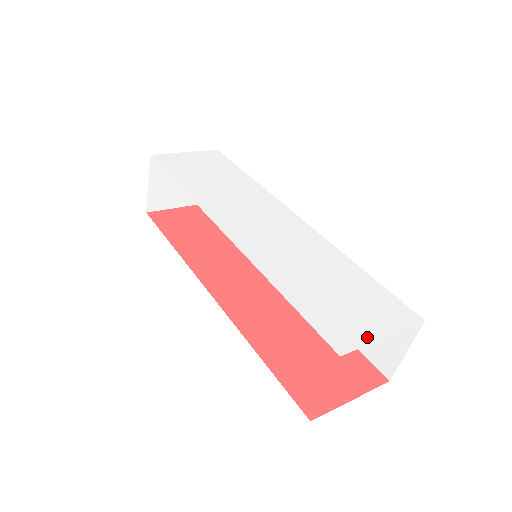
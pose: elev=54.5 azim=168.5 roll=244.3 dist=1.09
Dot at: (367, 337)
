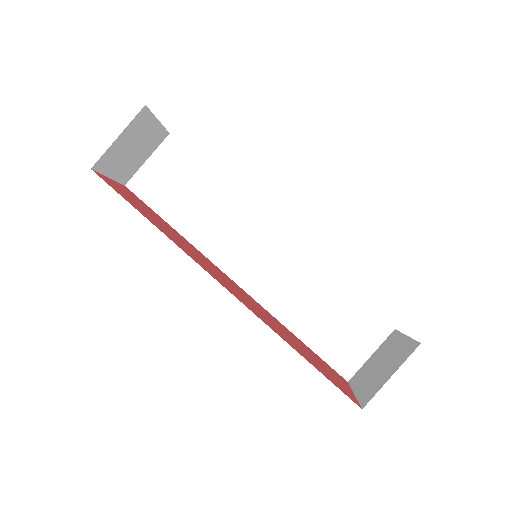
Dot at: occluded
